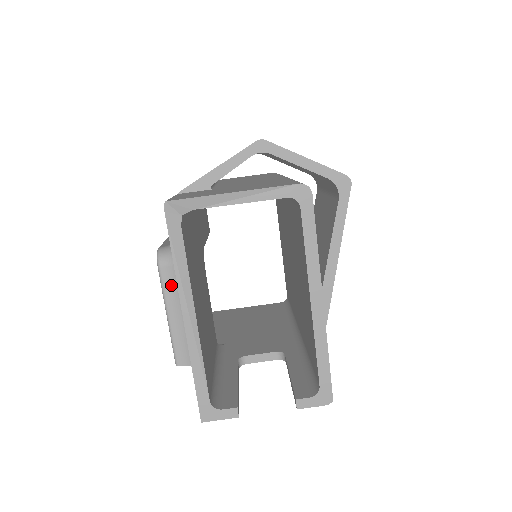
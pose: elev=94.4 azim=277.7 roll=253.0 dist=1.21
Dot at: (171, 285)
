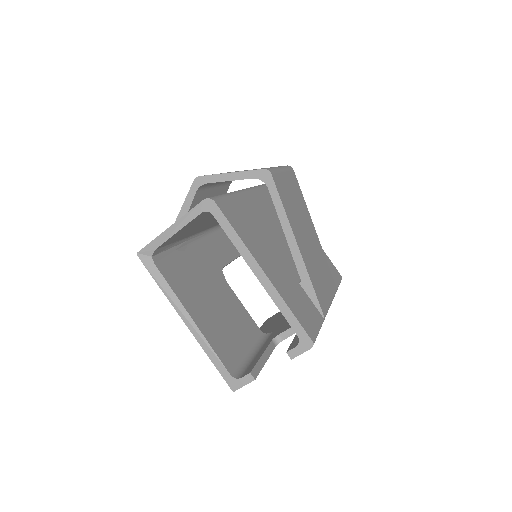
Dot at: occluded
